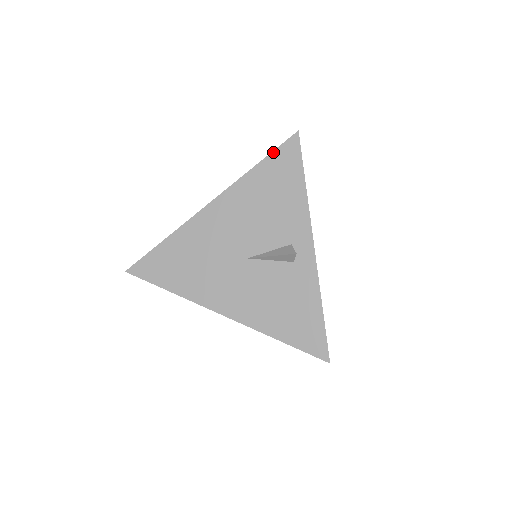
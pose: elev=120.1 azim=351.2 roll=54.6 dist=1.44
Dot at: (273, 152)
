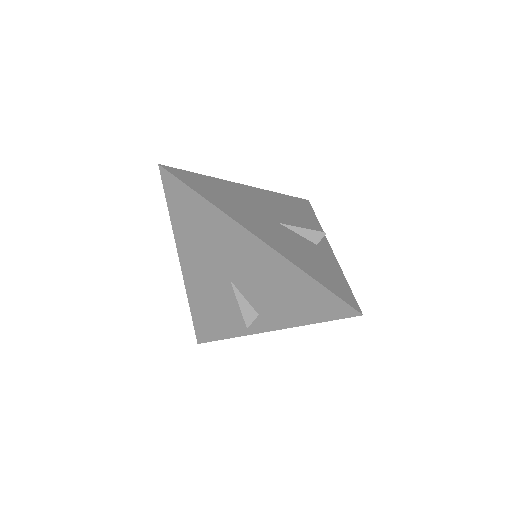
Dot at: (293, 197)
